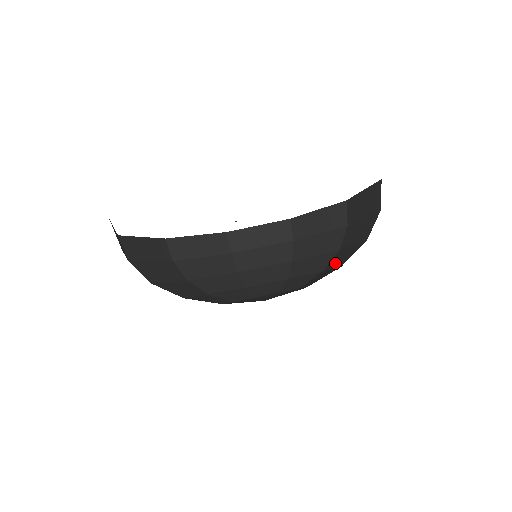
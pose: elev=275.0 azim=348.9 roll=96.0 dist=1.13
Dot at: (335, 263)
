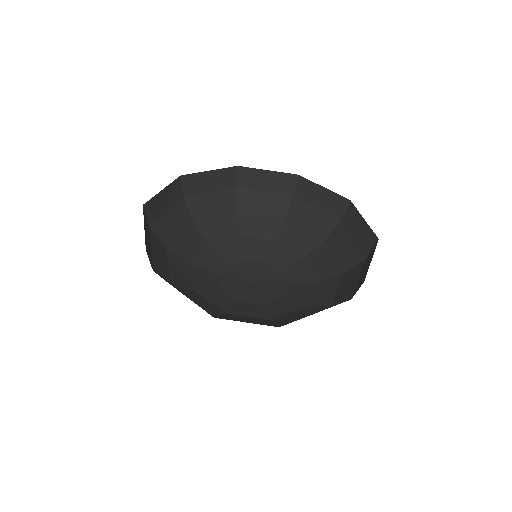
Dot at: (319, 290)
